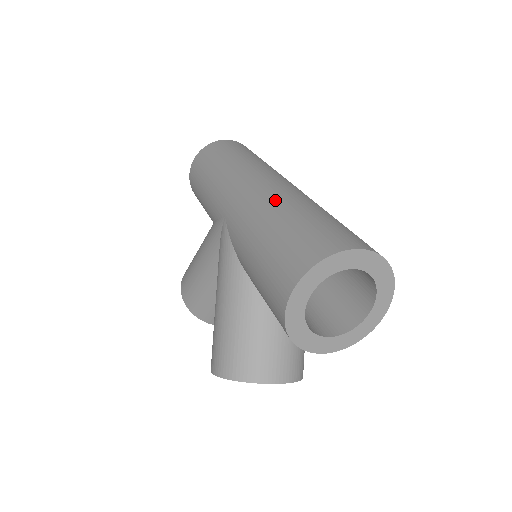
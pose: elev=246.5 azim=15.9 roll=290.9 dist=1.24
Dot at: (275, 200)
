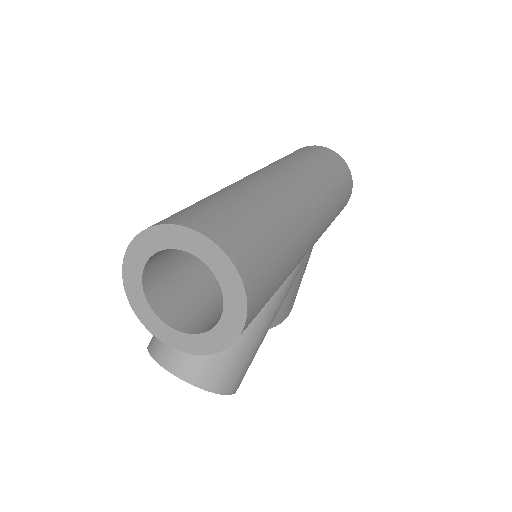
Dot at: (236, 184)
